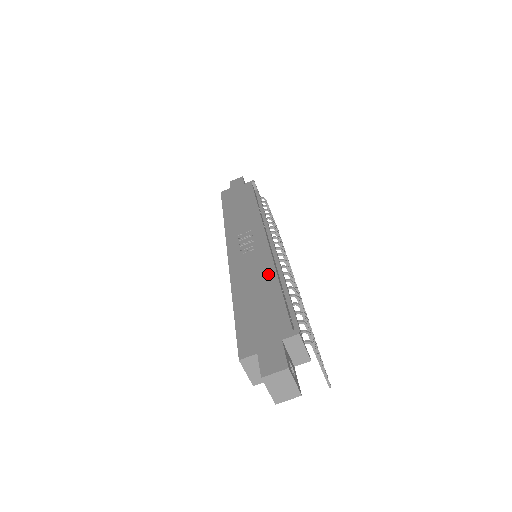
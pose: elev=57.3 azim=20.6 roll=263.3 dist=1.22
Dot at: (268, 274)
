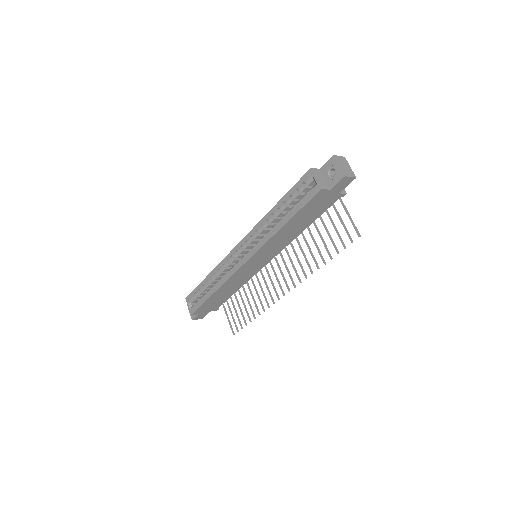
Dot at: occluded
